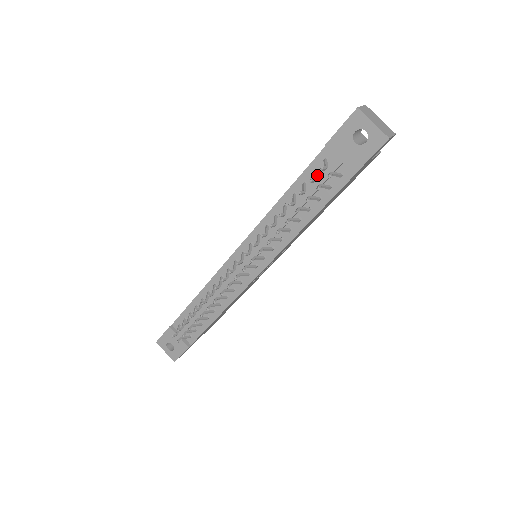
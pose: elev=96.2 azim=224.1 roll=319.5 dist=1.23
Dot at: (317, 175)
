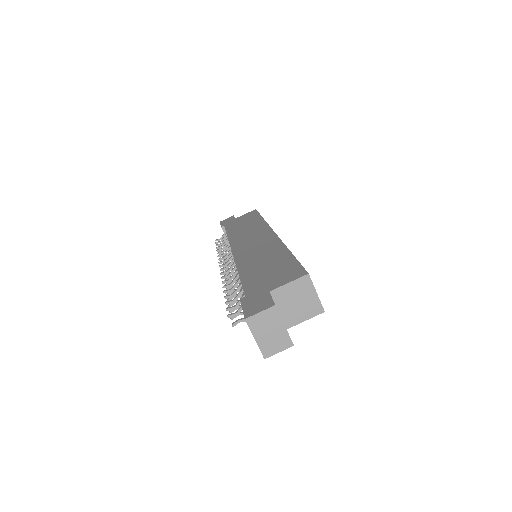
Dot at: occluded
